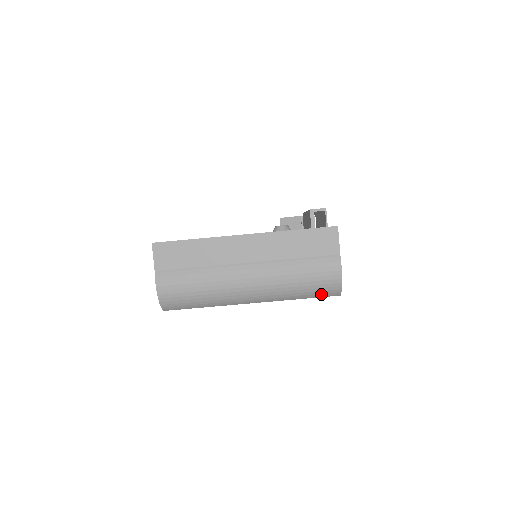
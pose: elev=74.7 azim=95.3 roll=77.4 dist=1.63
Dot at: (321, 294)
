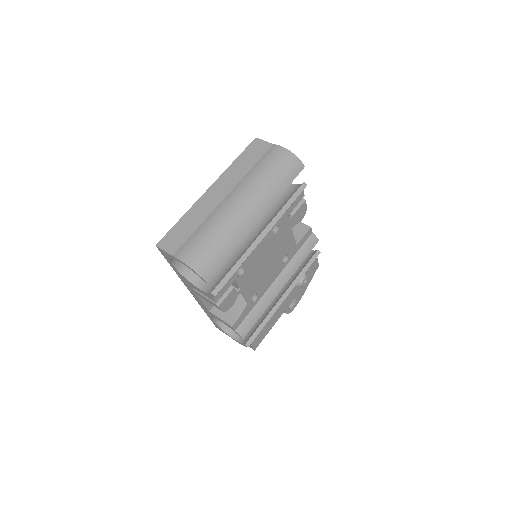
Dot at: (292, 174)
